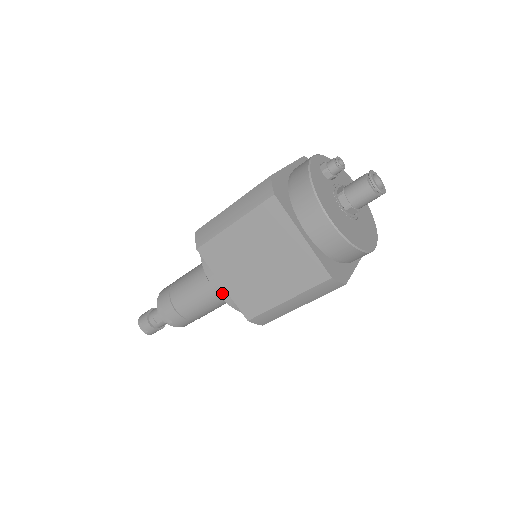
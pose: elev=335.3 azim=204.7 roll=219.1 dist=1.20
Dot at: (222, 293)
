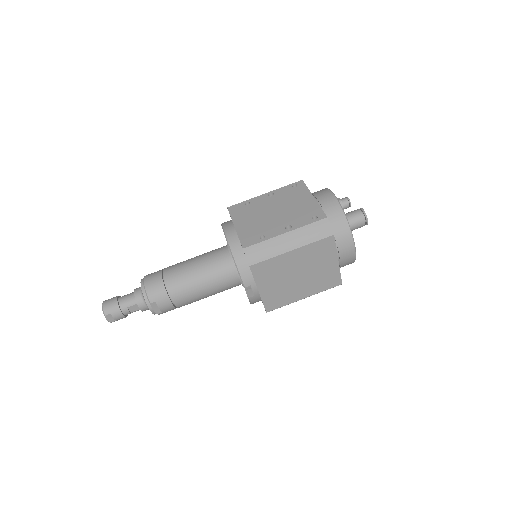
Dot at: (228, 288)
